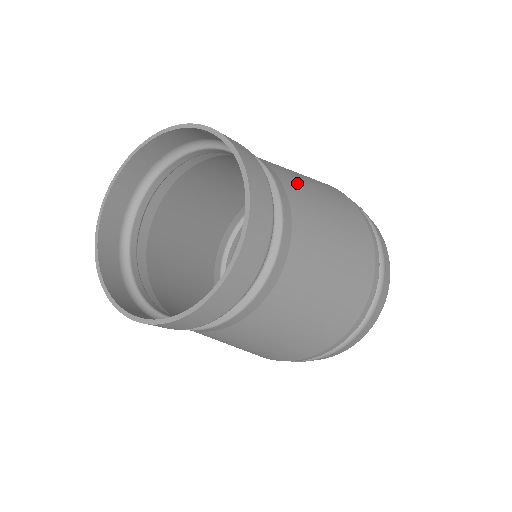
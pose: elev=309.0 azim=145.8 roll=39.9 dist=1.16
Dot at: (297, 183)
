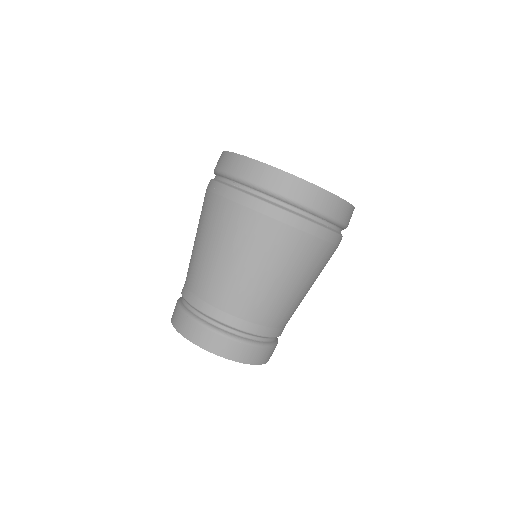
Dot at: (254, 302)
